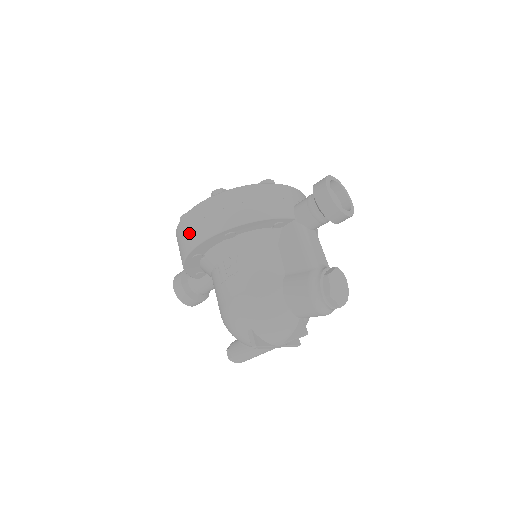
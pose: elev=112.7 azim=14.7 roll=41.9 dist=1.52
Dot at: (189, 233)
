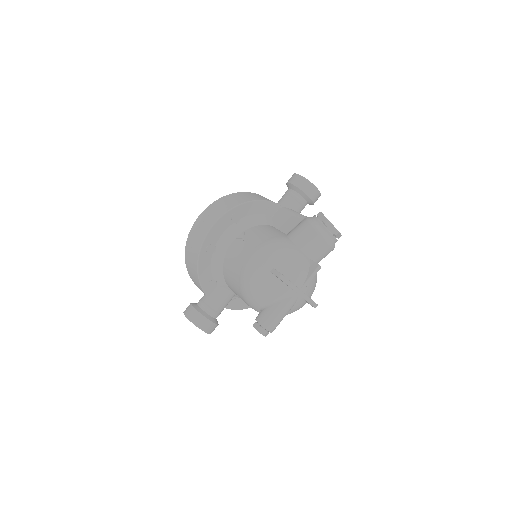
Dot at: (200, 229)
